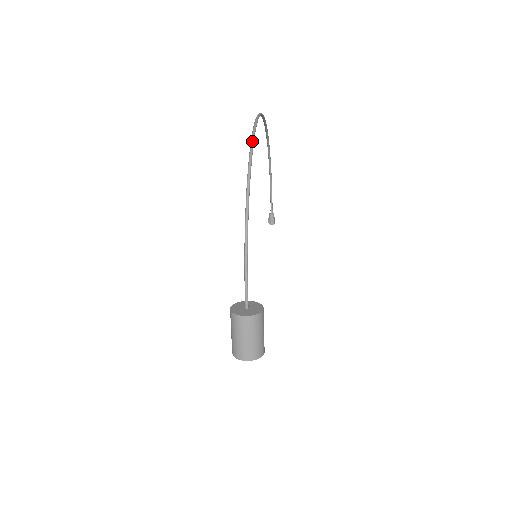
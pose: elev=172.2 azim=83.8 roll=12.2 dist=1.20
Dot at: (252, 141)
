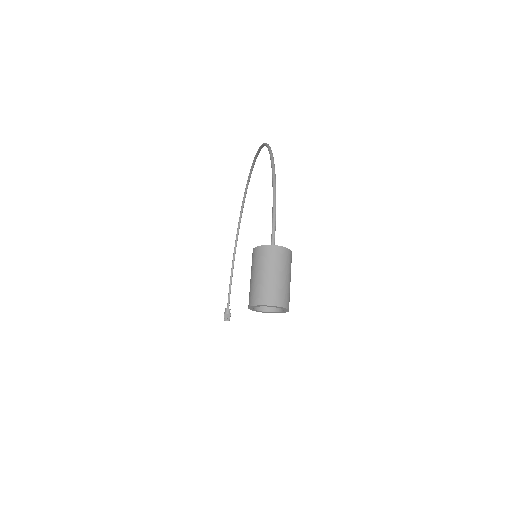
Dot at: occluded
